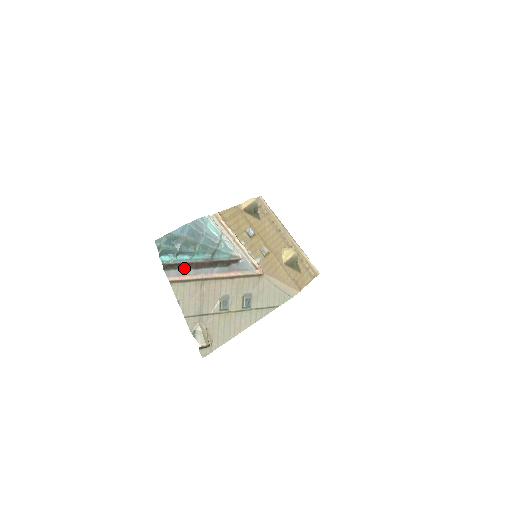
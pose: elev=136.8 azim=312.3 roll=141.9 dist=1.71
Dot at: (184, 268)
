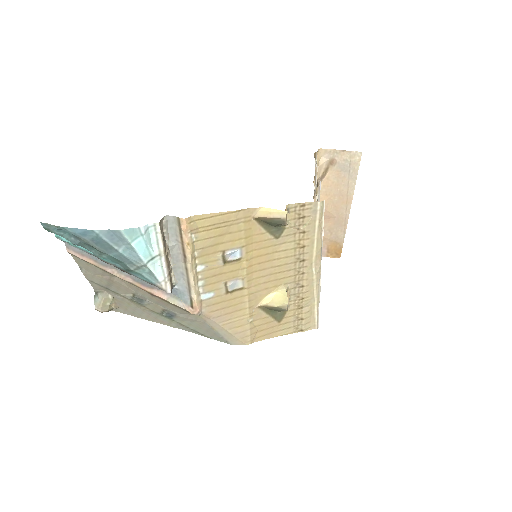
Dot at: occluded
